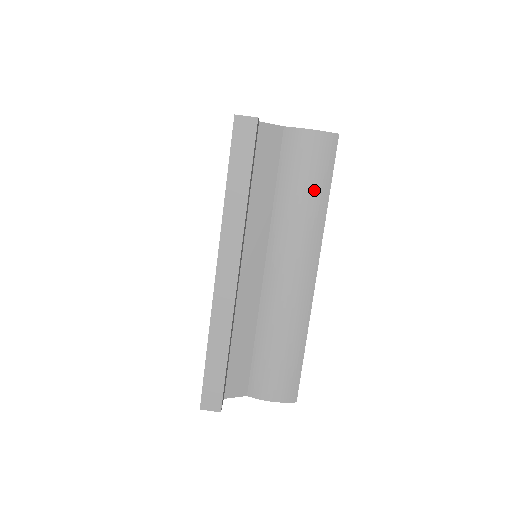
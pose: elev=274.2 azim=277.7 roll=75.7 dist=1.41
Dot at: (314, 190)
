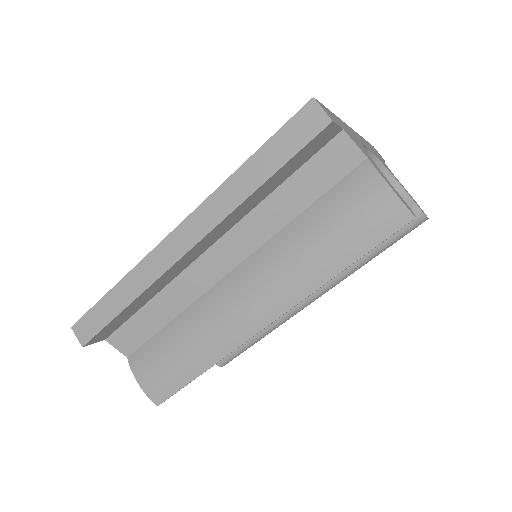
Dot at: (336, 248)
